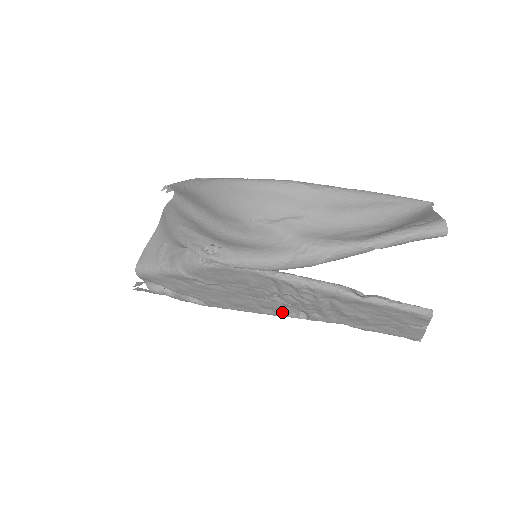
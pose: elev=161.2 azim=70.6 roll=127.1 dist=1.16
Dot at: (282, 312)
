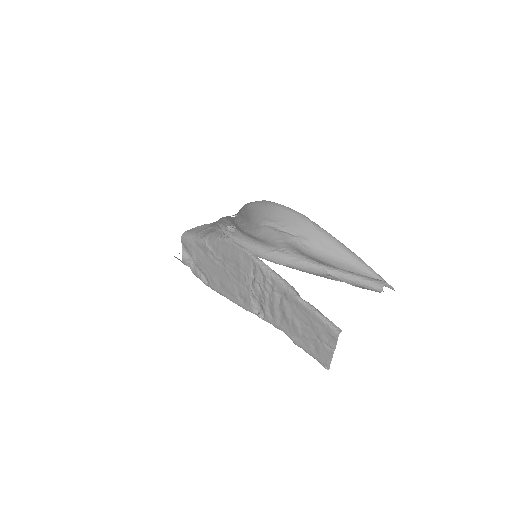
Dot at: (250, 305)
